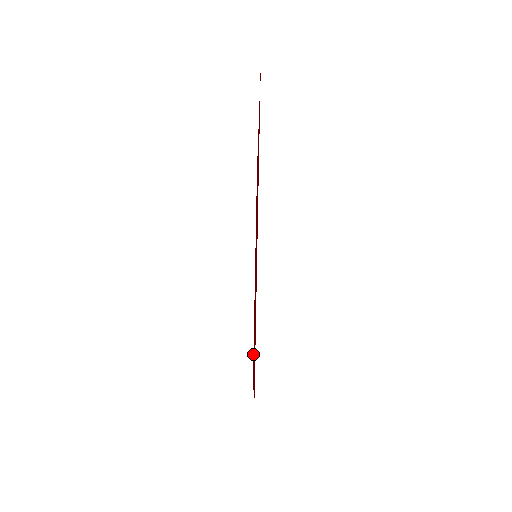
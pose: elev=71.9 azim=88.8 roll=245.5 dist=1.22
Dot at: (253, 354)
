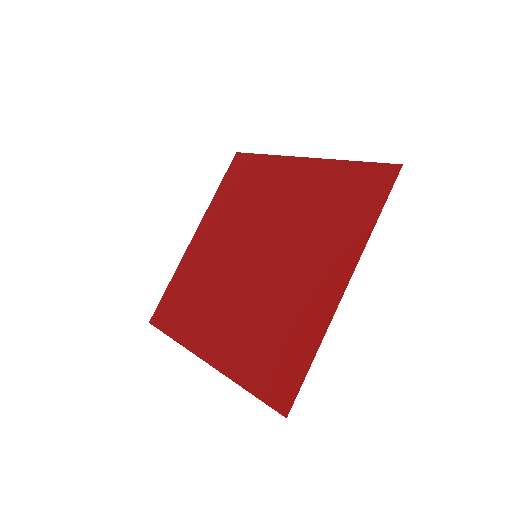
Dot at: (241, 162)
